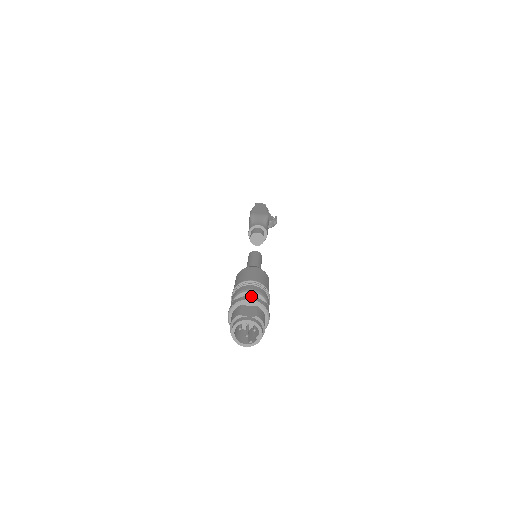
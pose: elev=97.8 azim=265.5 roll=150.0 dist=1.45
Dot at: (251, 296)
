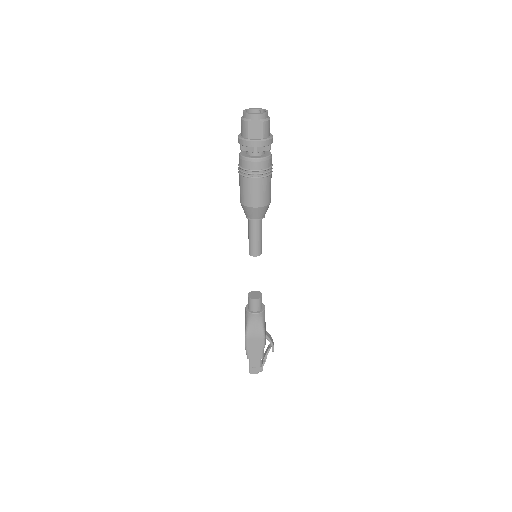
Dot at: occluded
